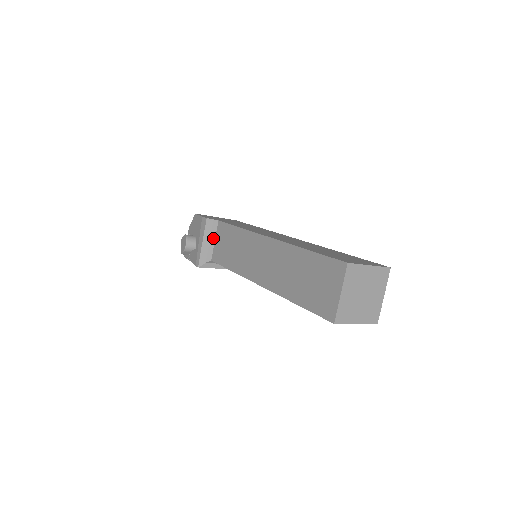
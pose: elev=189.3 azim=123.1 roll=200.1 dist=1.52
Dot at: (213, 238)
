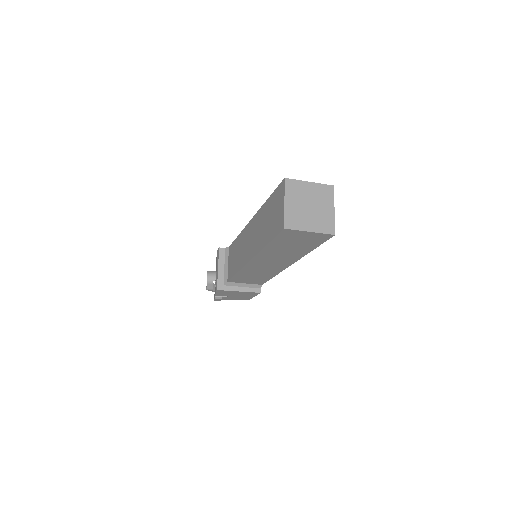
Dot at: (227, 263)
